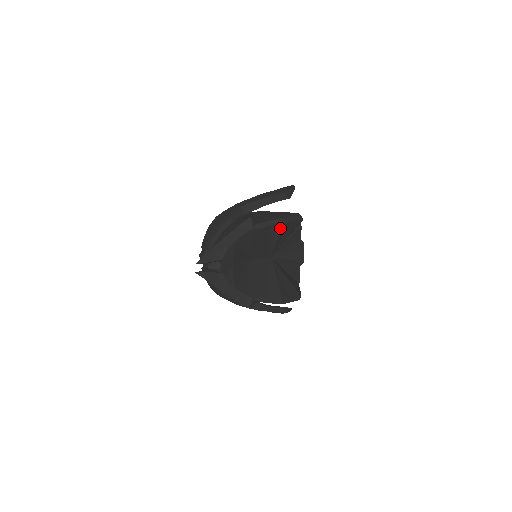
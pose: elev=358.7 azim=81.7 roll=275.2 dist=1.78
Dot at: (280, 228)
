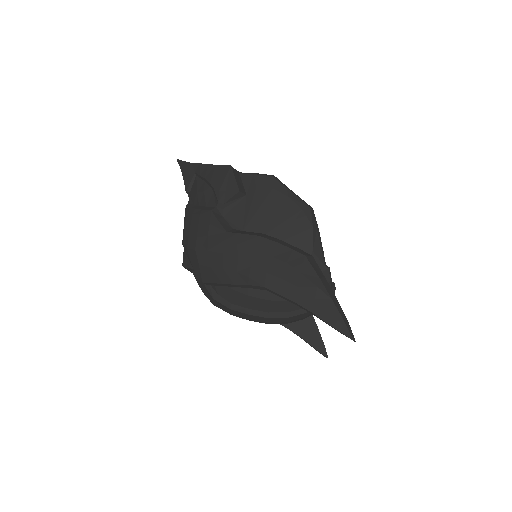
Dot at: occluded
